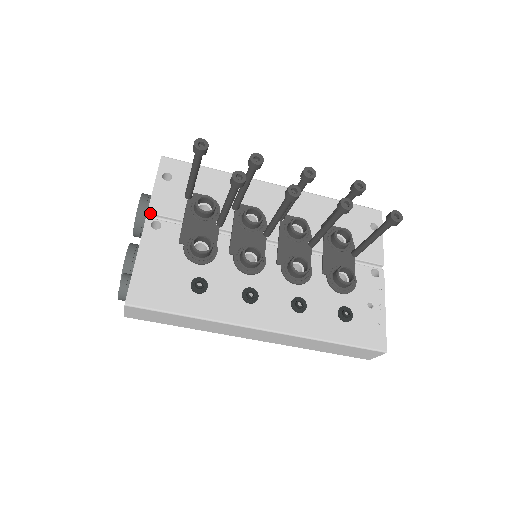
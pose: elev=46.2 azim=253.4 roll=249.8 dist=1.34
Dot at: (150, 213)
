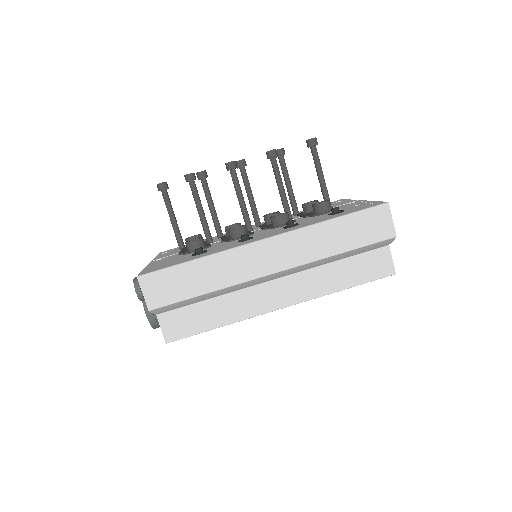
Dot at: (154, 260)
